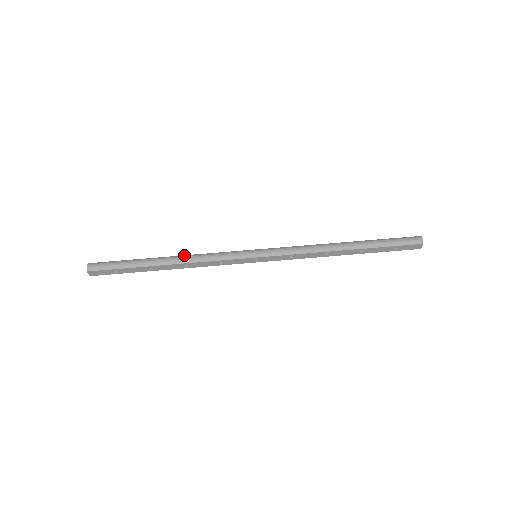
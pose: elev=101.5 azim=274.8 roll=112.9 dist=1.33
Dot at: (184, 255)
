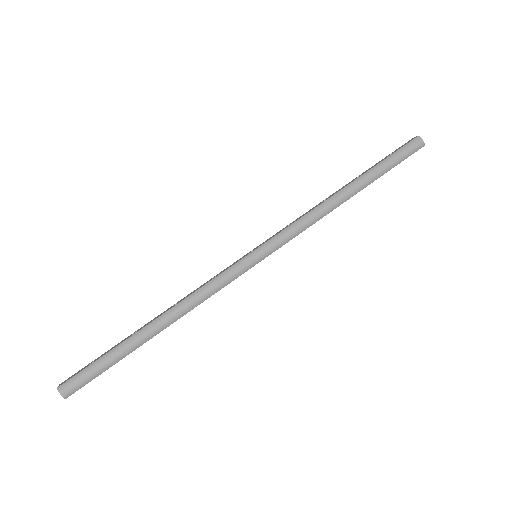
Dot at: (174, 307)
